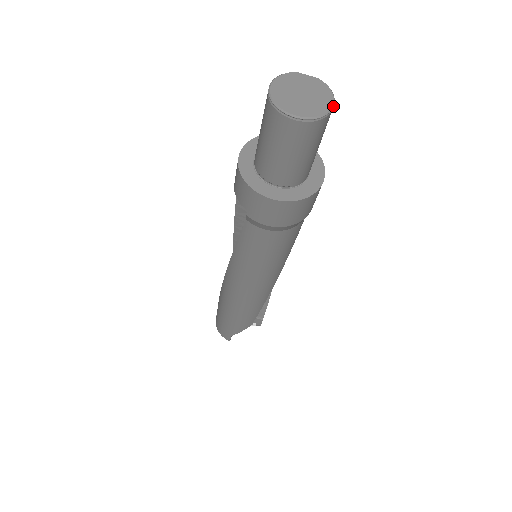
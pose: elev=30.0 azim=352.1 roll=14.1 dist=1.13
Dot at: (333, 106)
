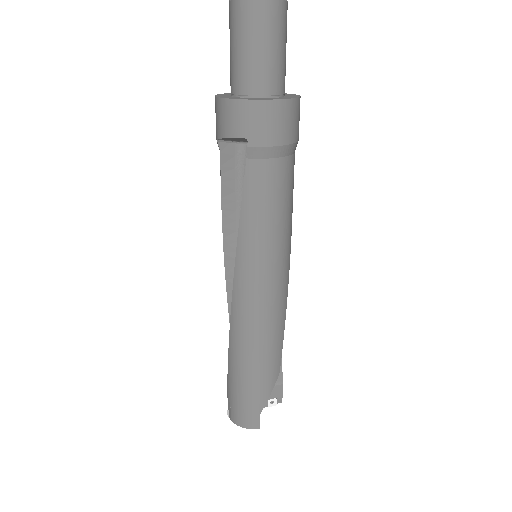
Dot at: out of frame
